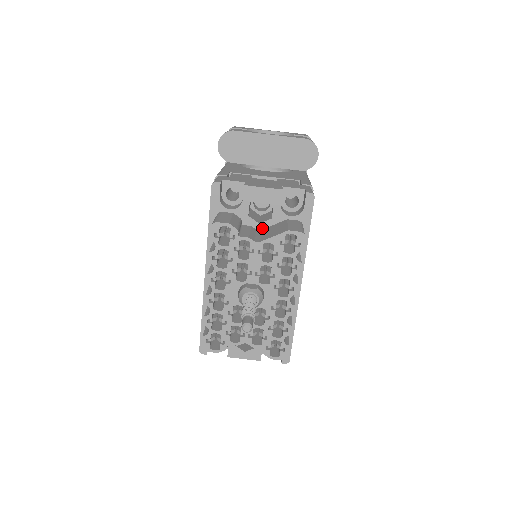
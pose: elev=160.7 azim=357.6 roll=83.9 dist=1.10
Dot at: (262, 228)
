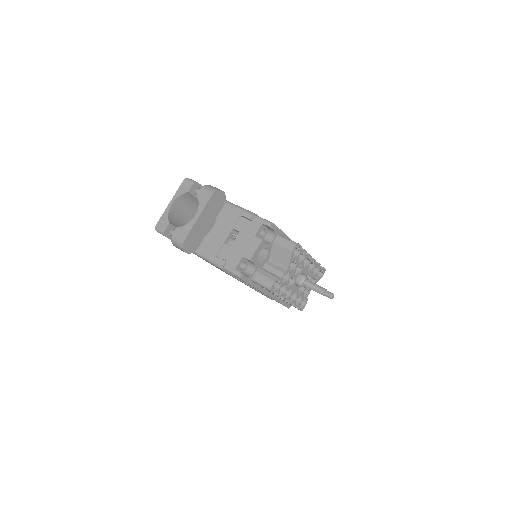
Dot at: (269, 257)
